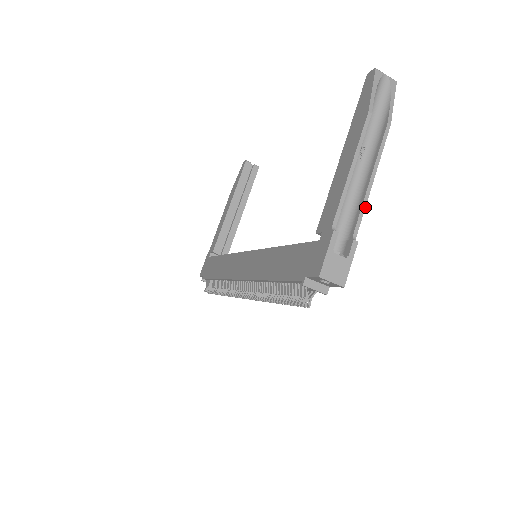
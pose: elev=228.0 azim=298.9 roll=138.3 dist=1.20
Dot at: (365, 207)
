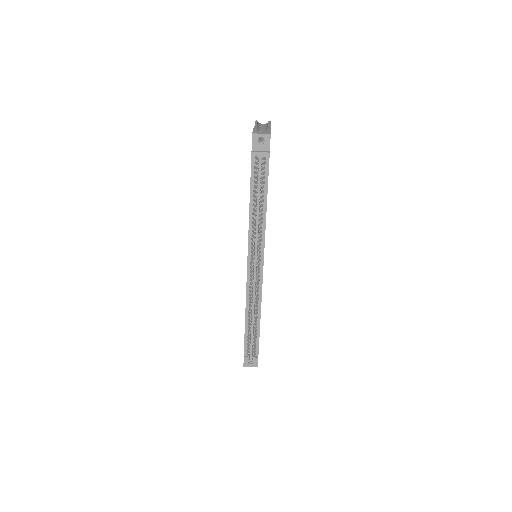
Dot at: occluded
